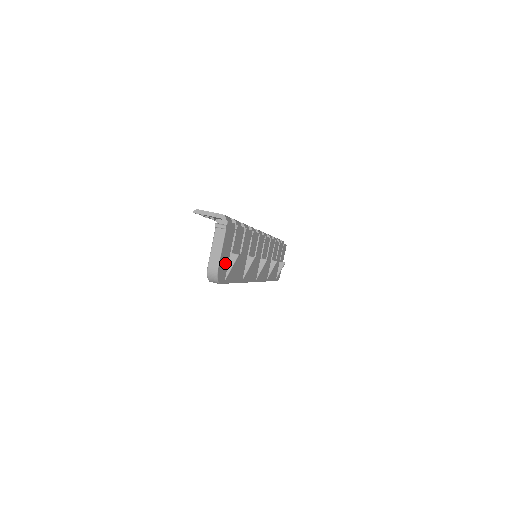
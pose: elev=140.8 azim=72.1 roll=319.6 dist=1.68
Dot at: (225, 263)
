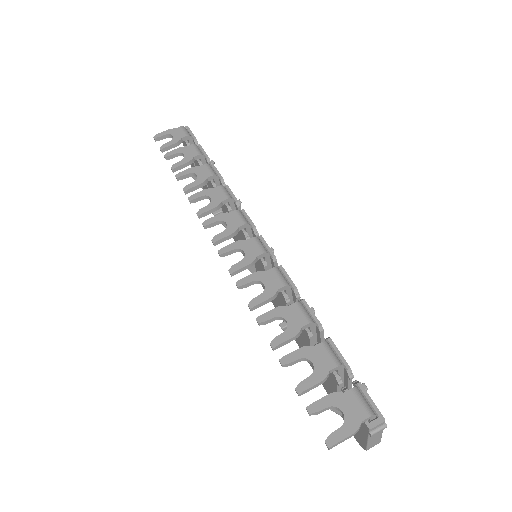
Dot at: occluded
